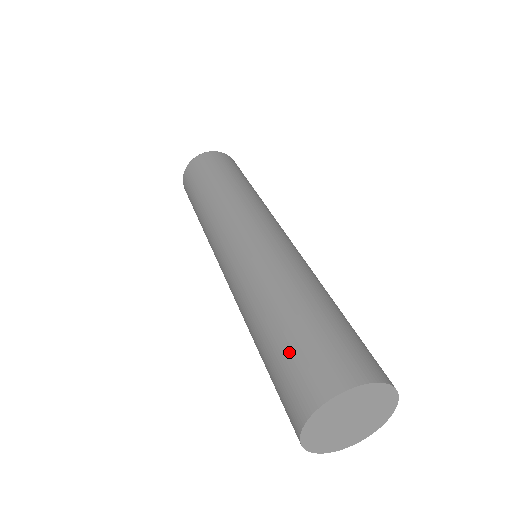
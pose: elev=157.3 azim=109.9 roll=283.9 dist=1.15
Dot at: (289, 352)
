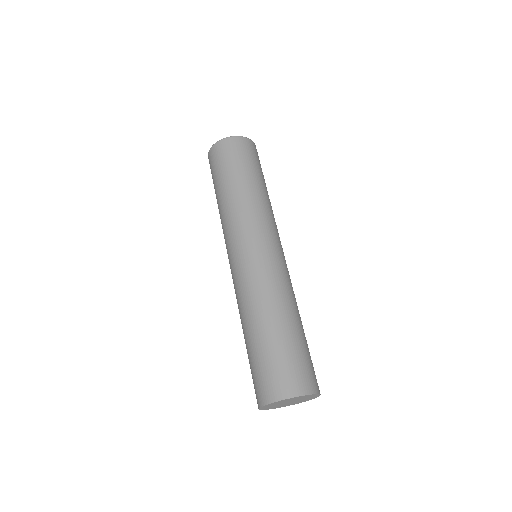
Dot at: (258, 362)
